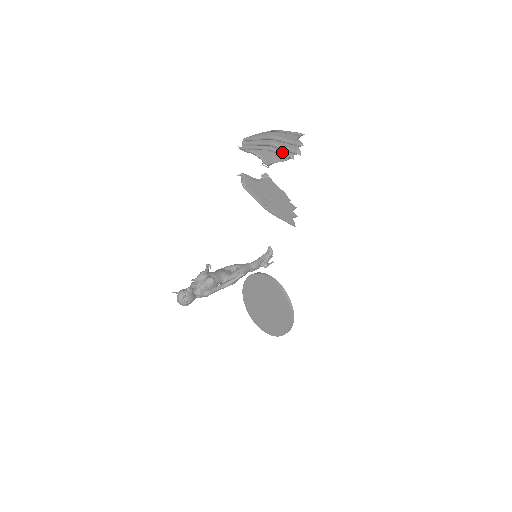
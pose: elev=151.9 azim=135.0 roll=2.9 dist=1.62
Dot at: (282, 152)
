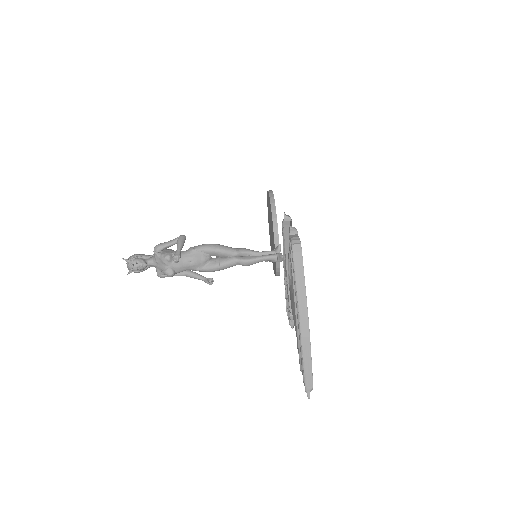
Dot at: (297, 338)
